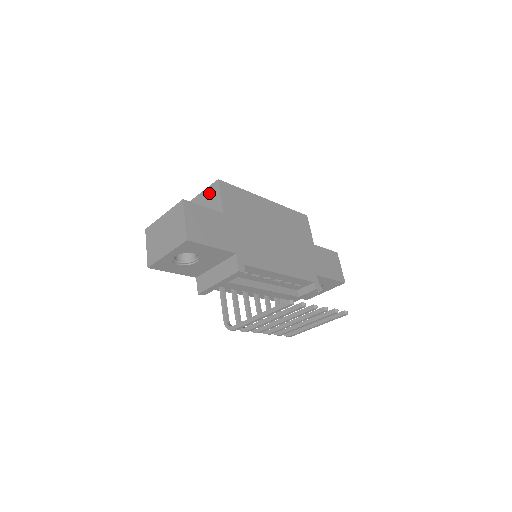
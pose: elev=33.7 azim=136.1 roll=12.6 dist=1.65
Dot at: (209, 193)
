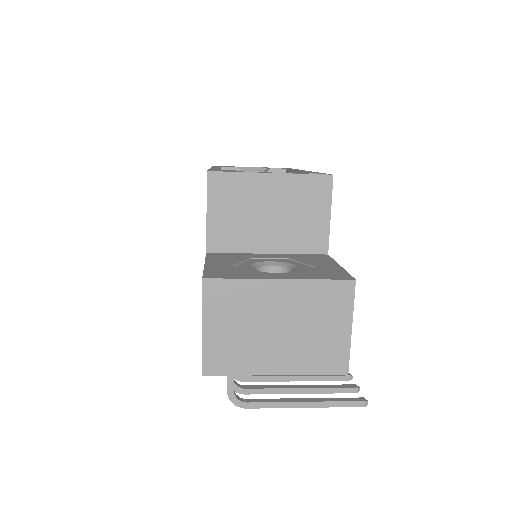
Dot at: (302, 190)
